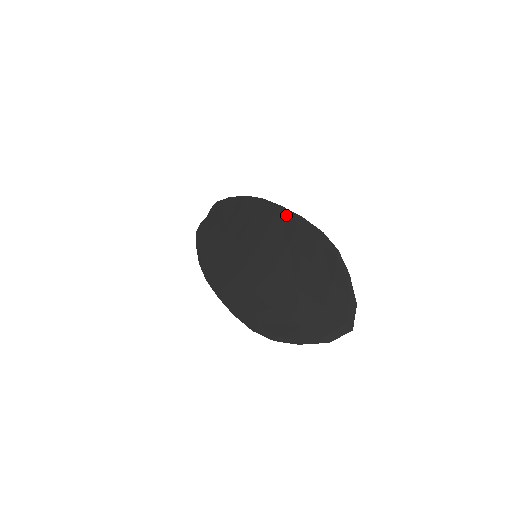
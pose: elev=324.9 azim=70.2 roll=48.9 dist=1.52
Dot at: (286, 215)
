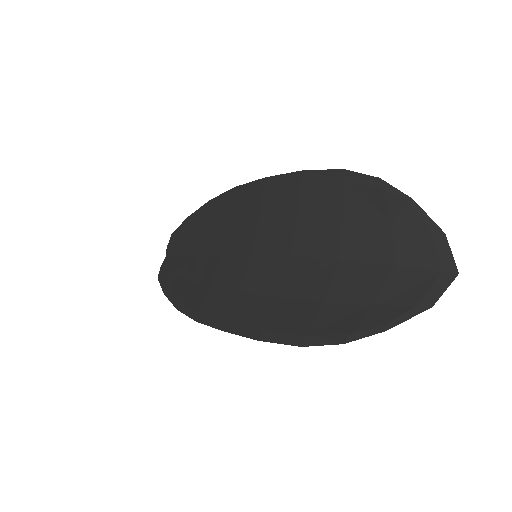
Dot at: (278, 182)
